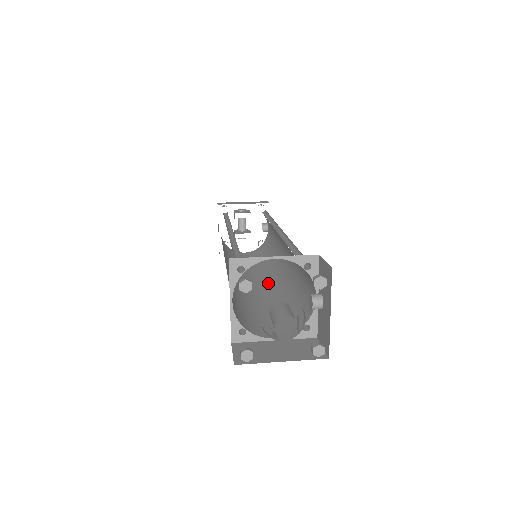
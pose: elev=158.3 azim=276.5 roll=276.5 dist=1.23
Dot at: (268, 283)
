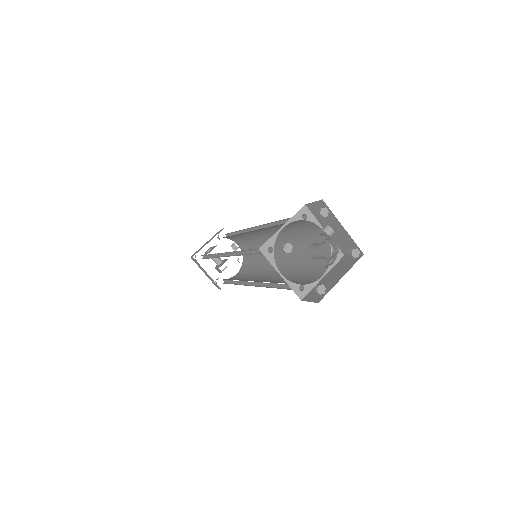
Dot at: (277, 267)
